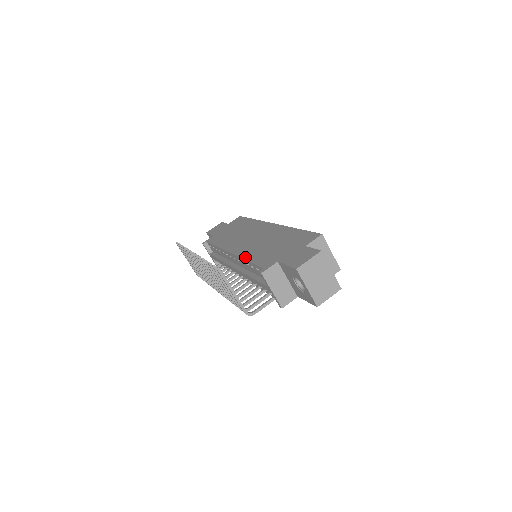
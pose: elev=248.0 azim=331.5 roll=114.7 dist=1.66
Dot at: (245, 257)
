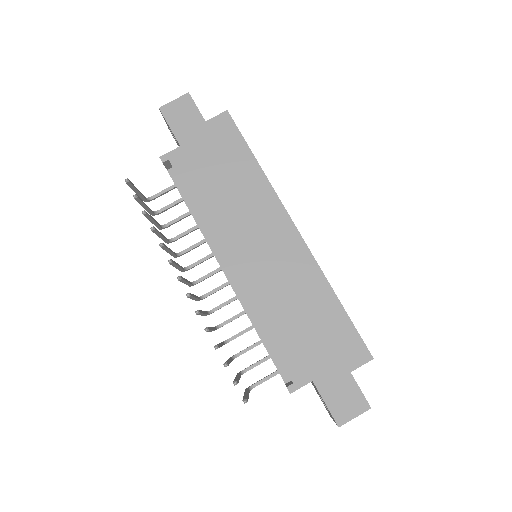
Dot at: (259, 316)
